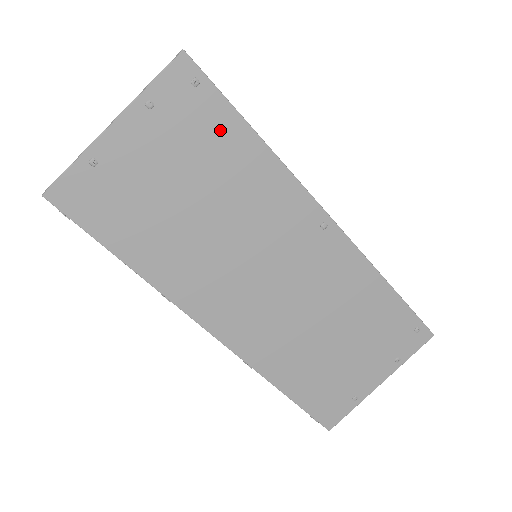
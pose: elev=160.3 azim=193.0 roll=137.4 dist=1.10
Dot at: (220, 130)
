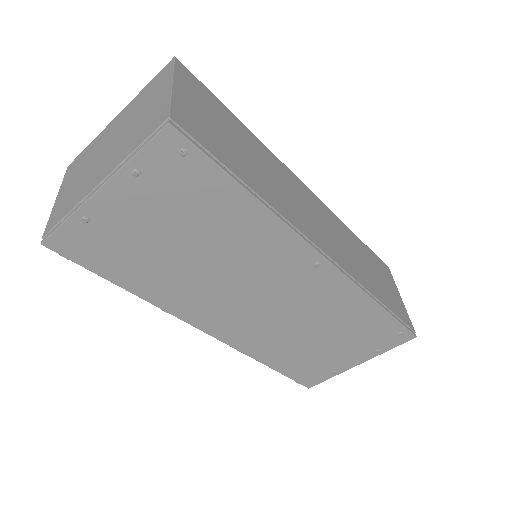
Dot at: (212, 192)
